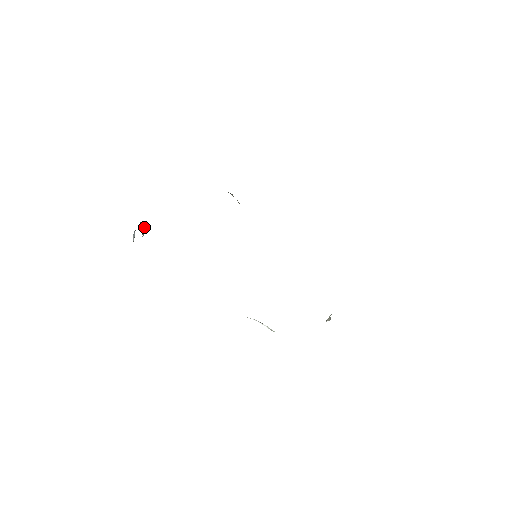
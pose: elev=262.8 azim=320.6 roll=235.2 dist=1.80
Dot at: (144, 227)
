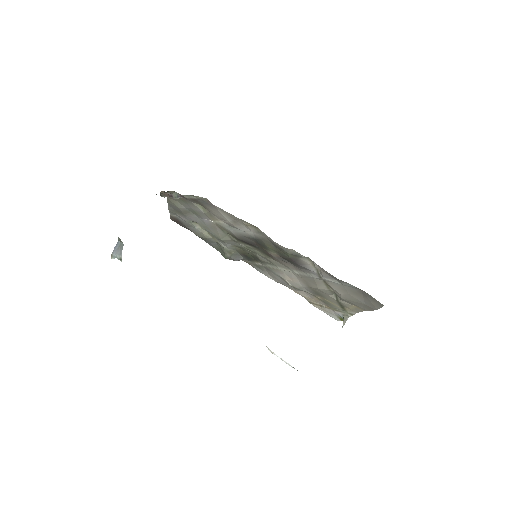
Dot at: occluded
